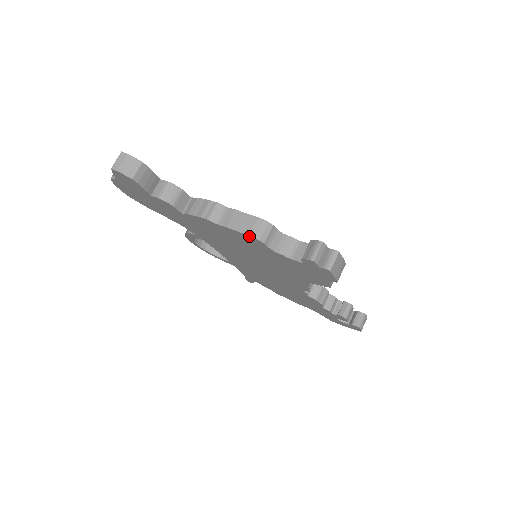
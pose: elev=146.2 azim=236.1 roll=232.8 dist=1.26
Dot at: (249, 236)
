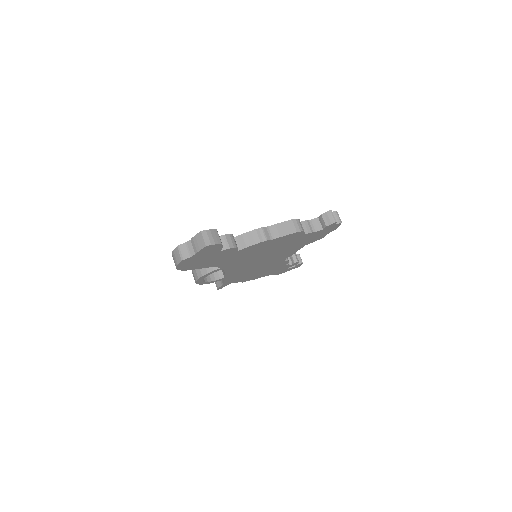
Dot at: (296, 233)
